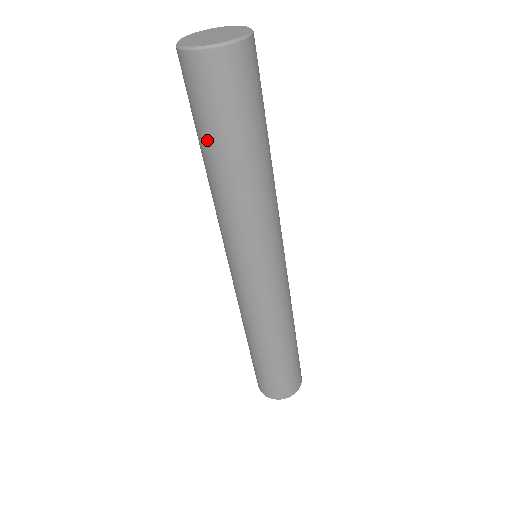
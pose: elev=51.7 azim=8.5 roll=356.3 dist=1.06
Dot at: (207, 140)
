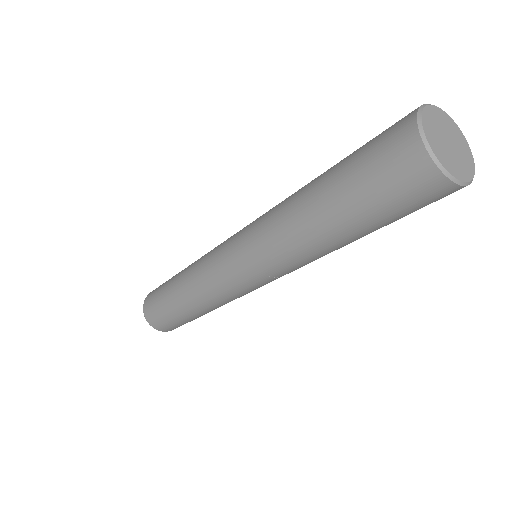
Dot at: (346, 205)
